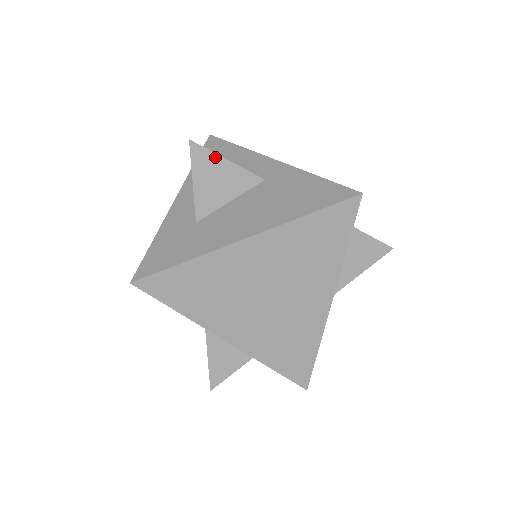
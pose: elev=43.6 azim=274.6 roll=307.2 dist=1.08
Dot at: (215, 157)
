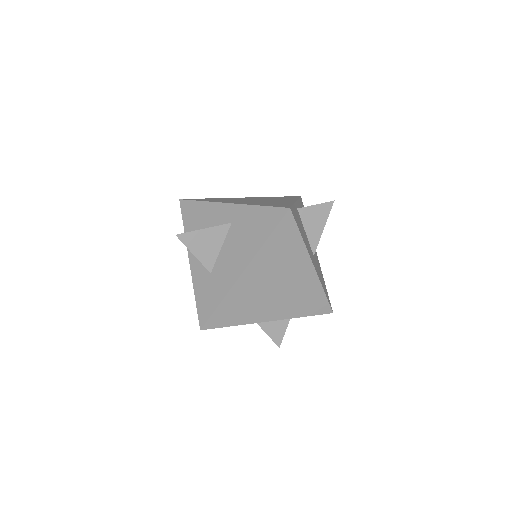
Dot at: (196, 233)
